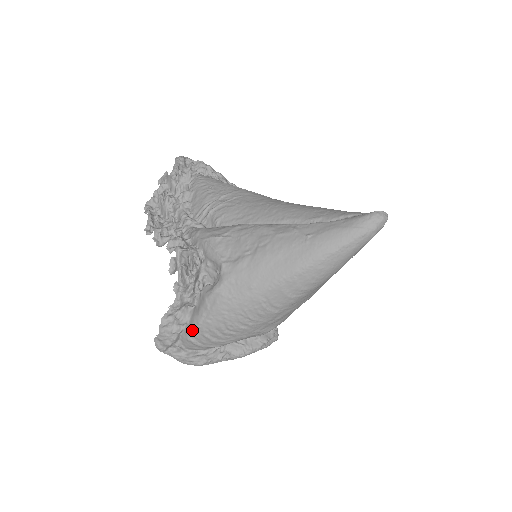
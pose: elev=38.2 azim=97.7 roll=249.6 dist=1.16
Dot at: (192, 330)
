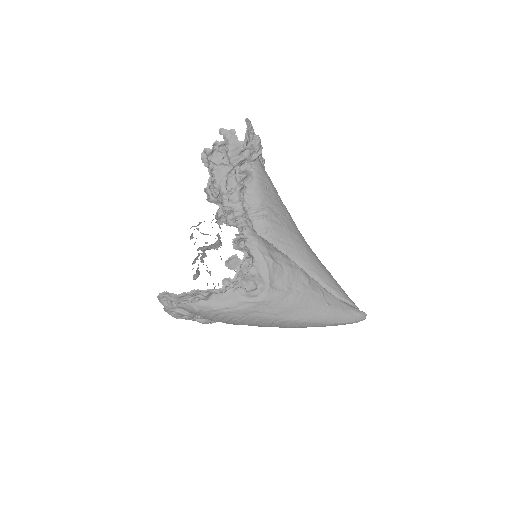
Dot at: (206, 307)
